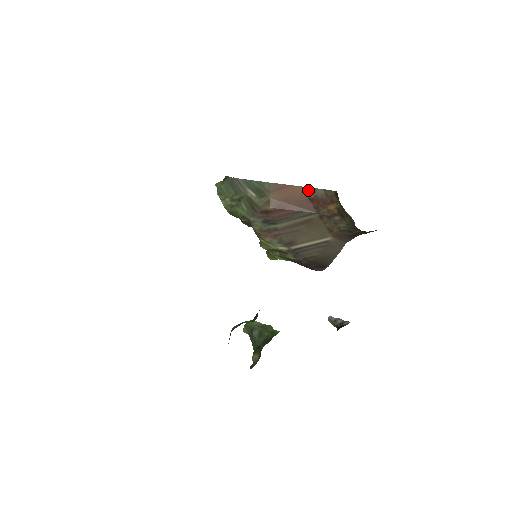
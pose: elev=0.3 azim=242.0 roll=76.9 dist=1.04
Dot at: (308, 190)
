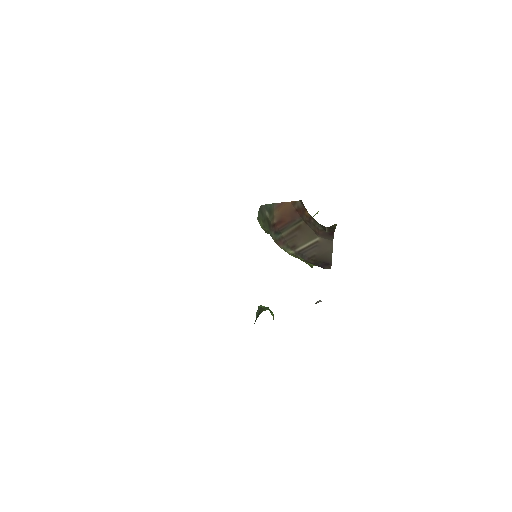
Dot at: (293, 203)
